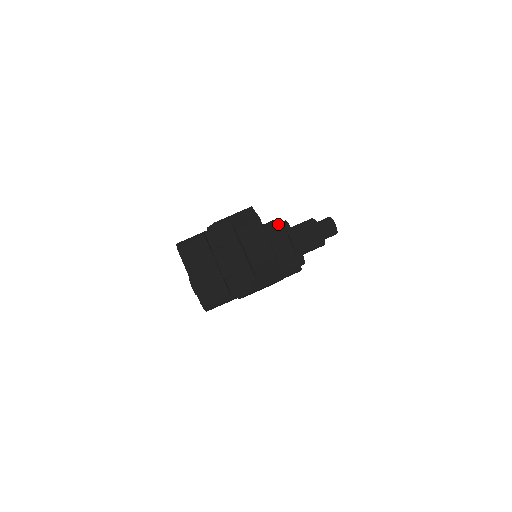
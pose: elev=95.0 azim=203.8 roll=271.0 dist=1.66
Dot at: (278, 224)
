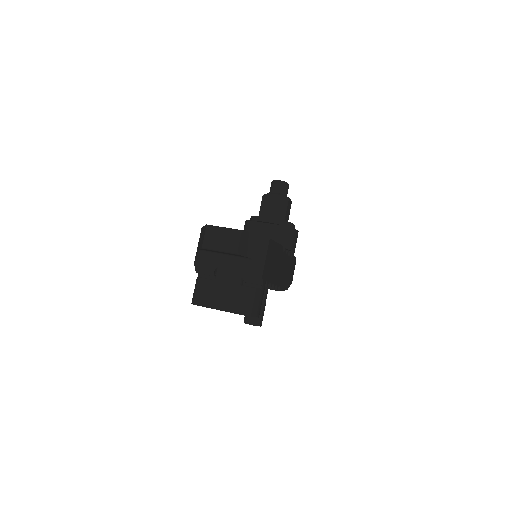
Dot at: (247, 224)
